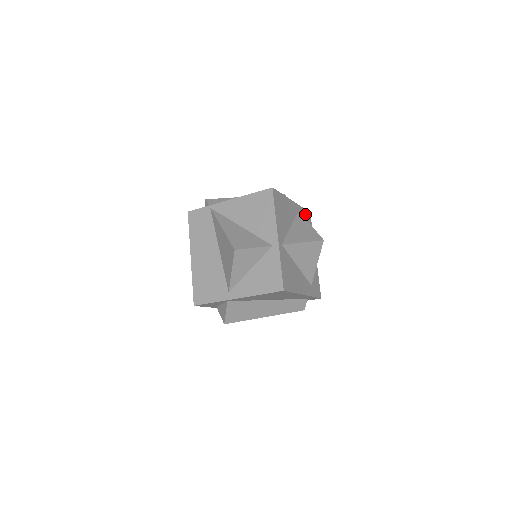
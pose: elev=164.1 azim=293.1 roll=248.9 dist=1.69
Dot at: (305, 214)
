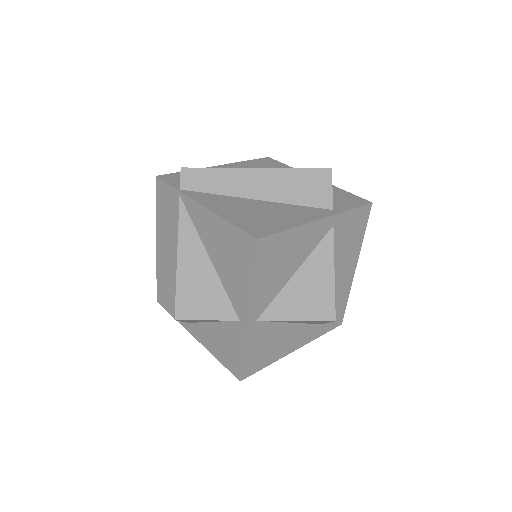
Dot at: (354, 217)
